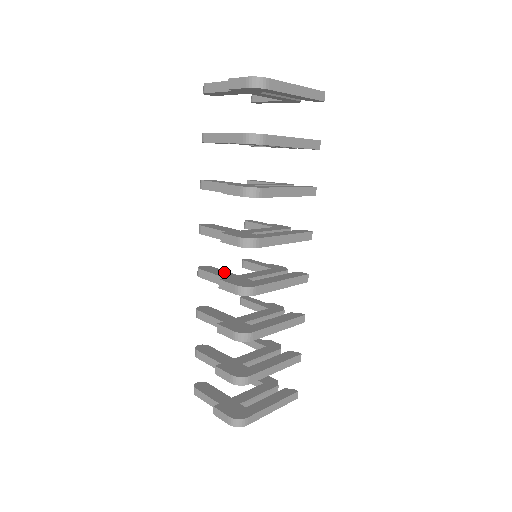
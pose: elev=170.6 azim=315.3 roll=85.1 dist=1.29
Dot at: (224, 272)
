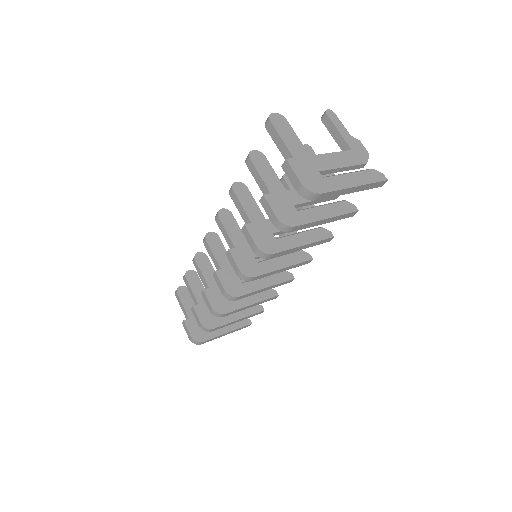
Dot at: (224, 255)
